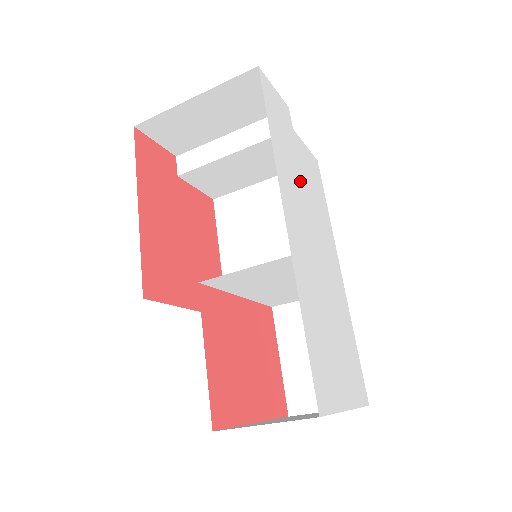
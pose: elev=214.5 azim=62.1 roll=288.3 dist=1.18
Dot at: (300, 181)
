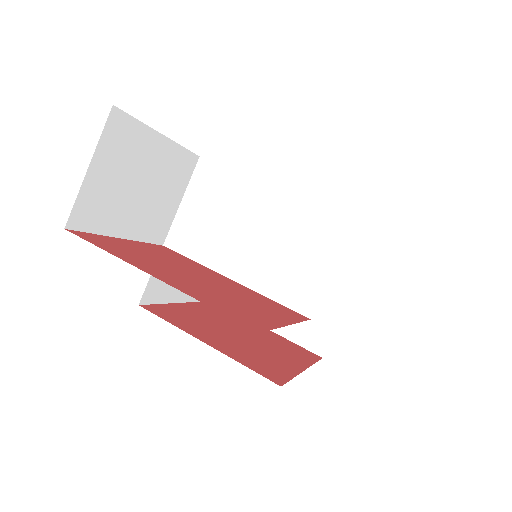
Dot at: occluded
